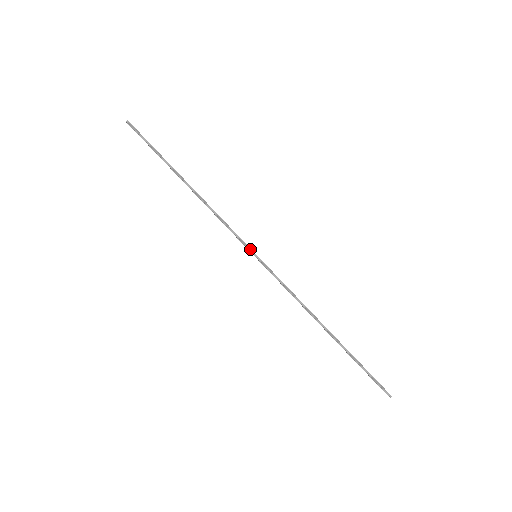
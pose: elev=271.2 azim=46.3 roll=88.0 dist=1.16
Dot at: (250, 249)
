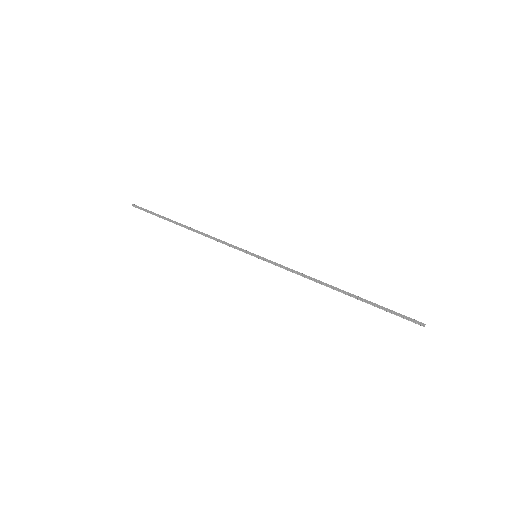
Dot at: (249, 254)
